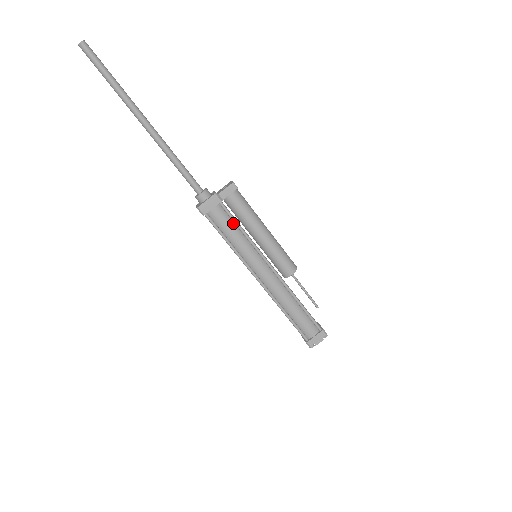
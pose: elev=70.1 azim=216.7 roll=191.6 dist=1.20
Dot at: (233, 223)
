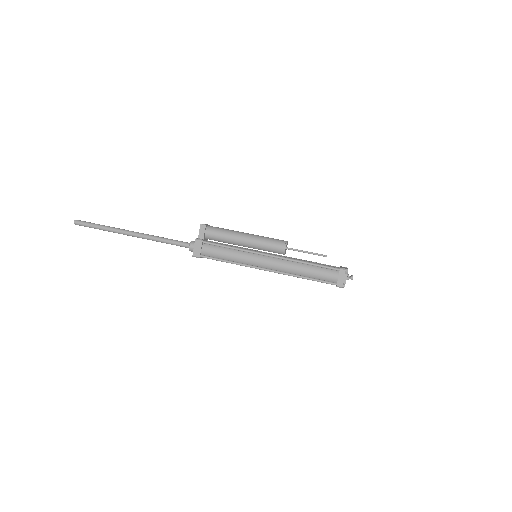
Dot at: (221, 248)
